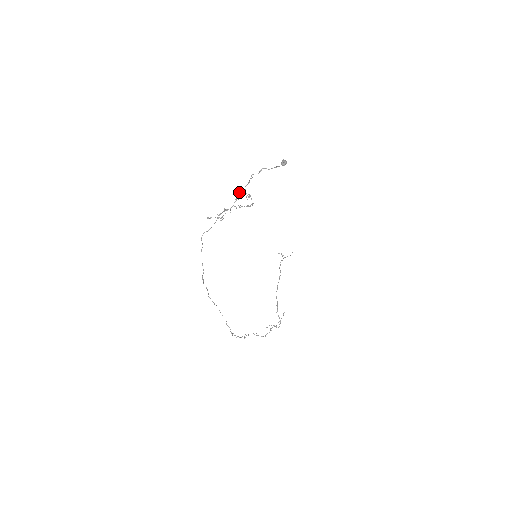
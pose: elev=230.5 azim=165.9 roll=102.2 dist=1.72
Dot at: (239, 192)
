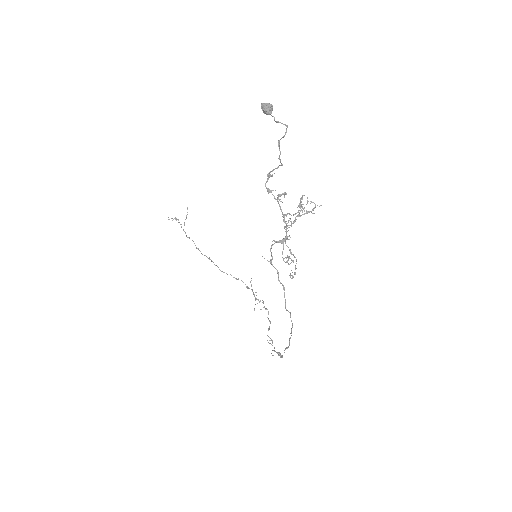
Dot at: (300, 203)
